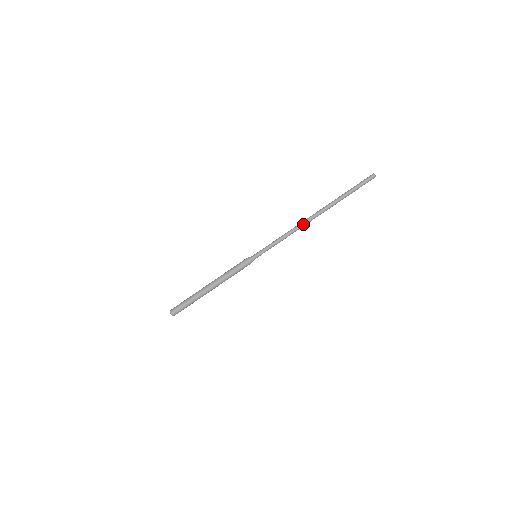
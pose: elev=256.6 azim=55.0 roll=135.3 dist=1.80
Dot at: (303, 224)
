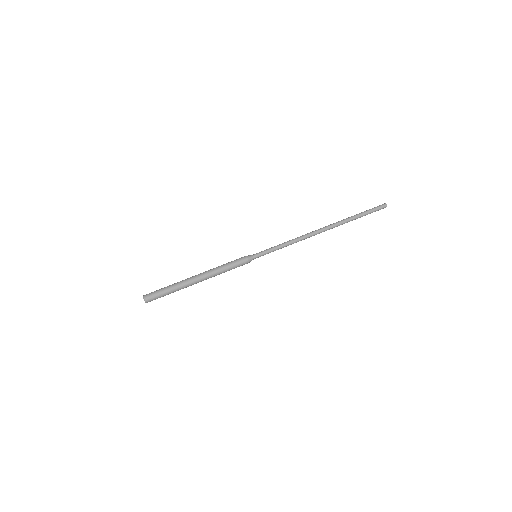
Dot at: (311, 234)
